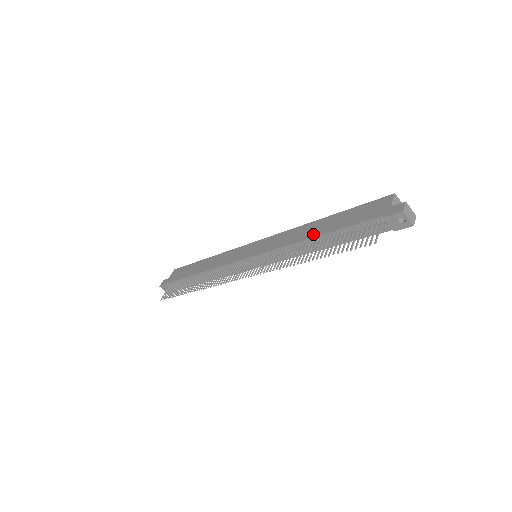
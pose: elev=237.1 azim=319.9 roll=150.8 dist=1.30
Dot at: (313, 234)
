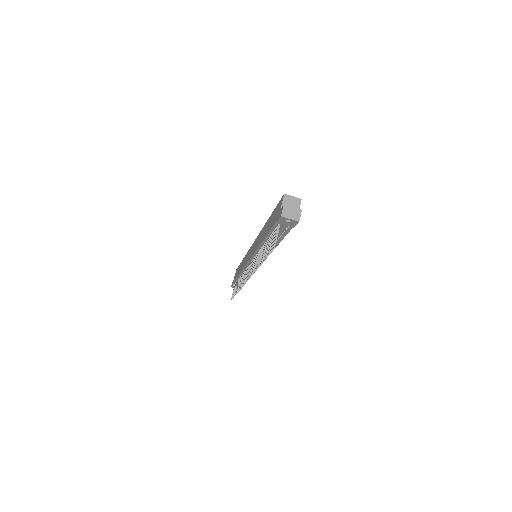
Dot at: (262, 238)
